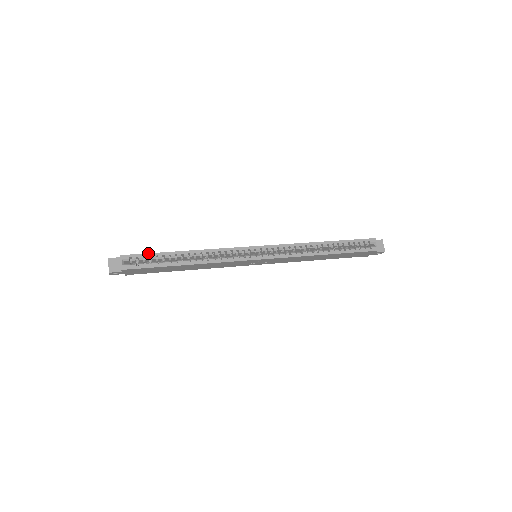
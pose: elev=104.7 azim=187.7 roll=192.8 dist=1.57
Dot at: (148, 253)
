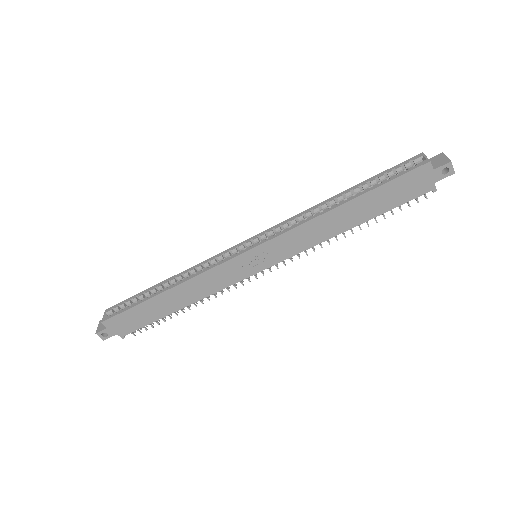
Dot at: (130, 297)
